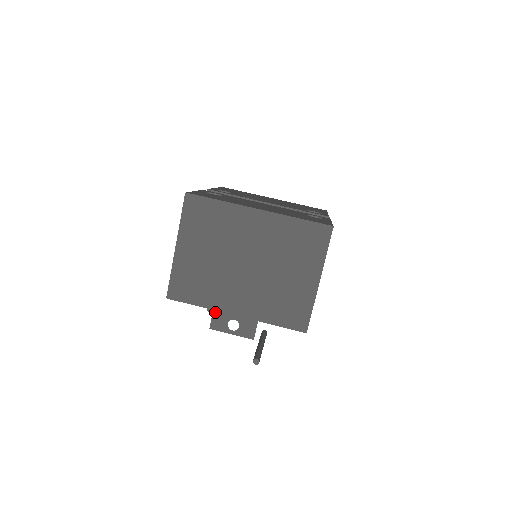
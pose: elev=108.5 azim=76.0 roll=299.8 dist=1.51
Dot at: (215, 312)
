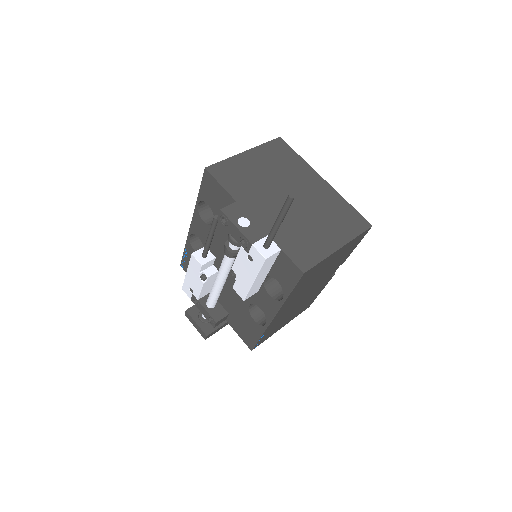
Dot at: (236, 204)
